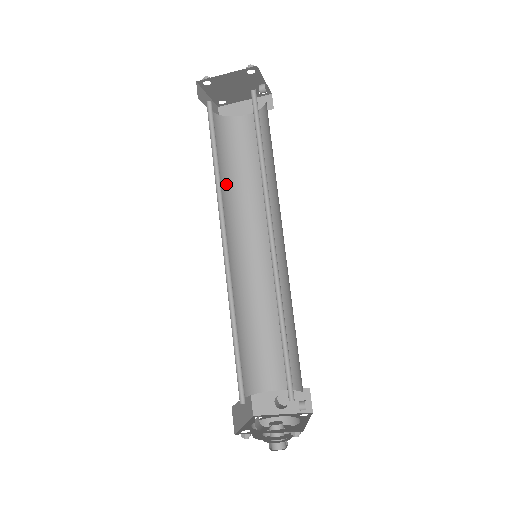
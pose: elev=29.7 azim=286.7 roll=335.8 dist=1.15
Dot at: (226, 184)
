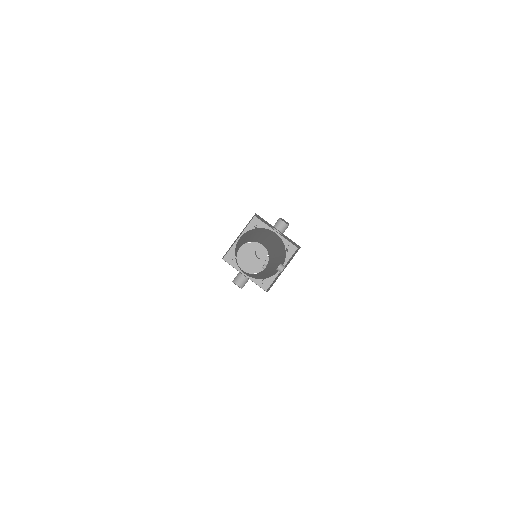
Dot at: occluded
